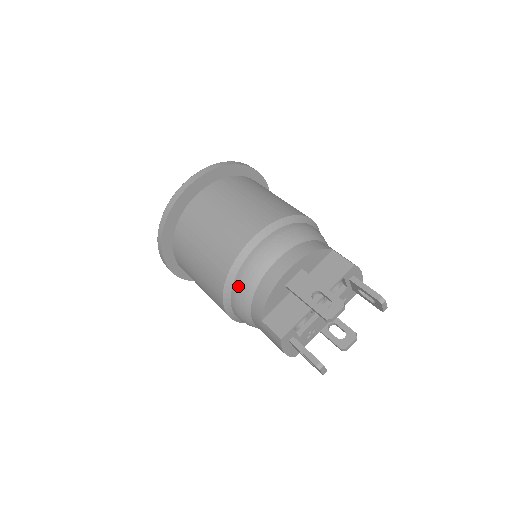
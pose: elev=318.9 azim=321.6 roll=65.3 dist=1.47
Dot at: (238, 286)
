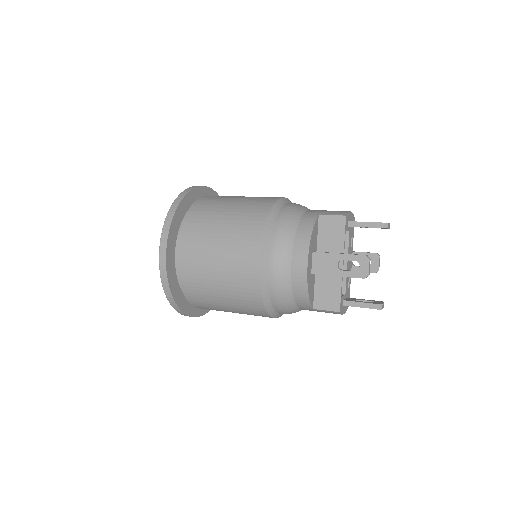
Dot at: (277, 301)
